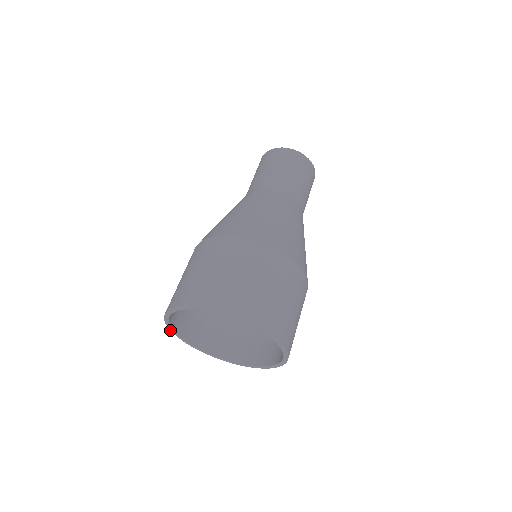
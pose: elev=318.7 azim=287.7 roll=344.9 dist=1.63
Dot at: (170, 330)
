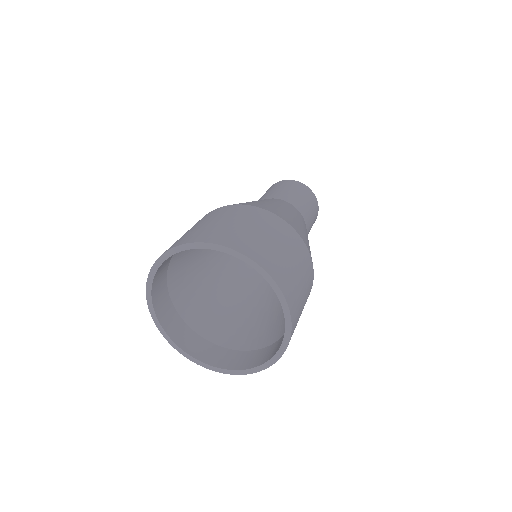
Dot at: occluded
